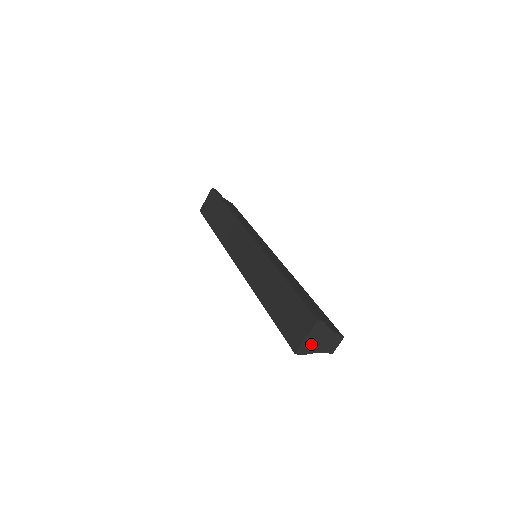
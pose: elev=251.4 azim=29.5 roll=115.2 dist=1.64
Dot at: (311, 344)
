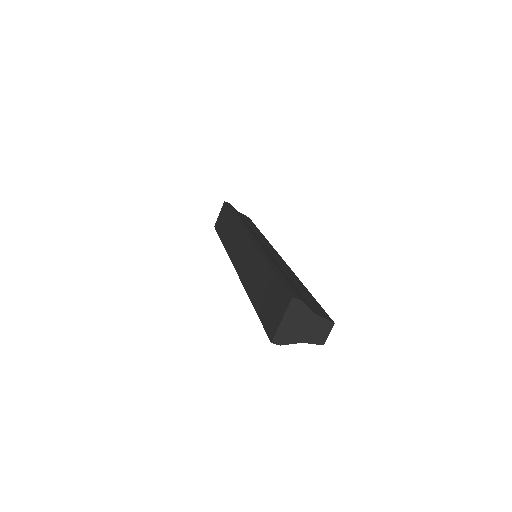
Dot at: (290, 330)
